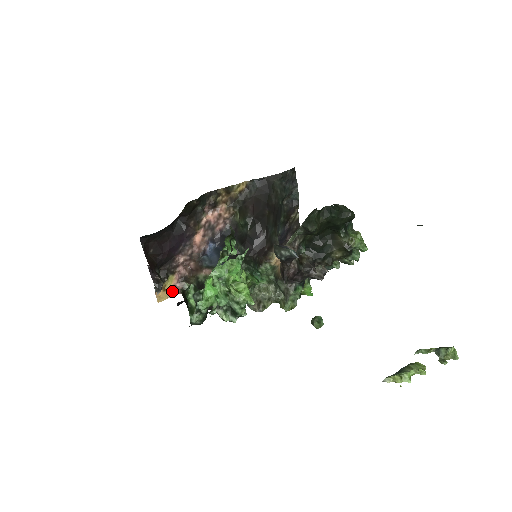
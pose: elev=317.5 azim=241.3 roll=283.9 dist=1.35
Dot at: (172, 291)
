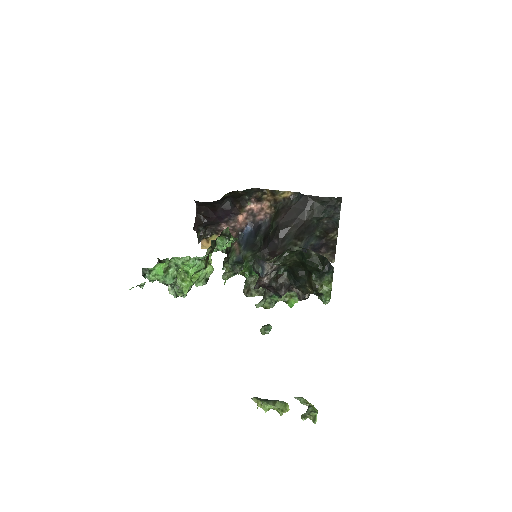
Dot at: occluded
